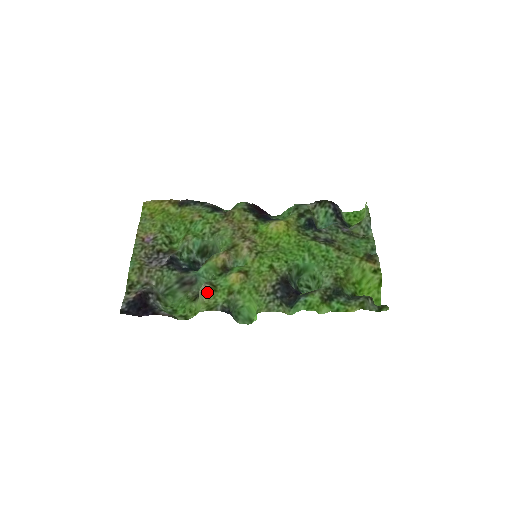
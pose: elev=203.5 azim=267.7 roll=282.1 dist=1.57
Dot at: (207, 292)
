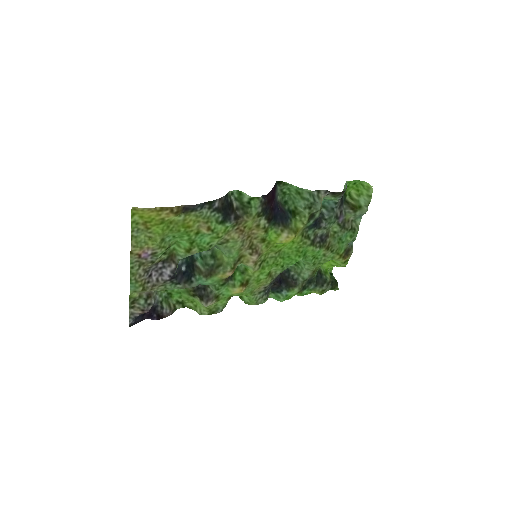
Dot at: occluded
